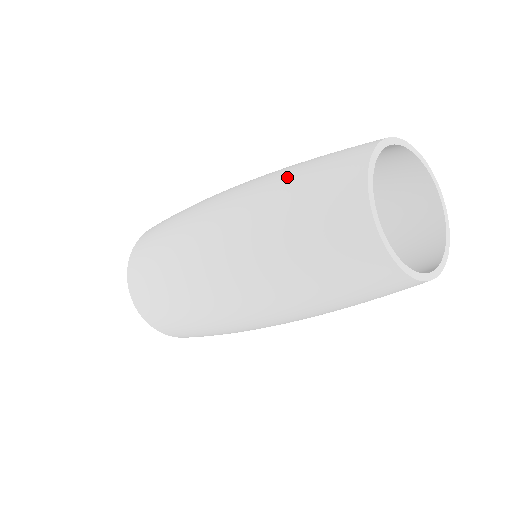
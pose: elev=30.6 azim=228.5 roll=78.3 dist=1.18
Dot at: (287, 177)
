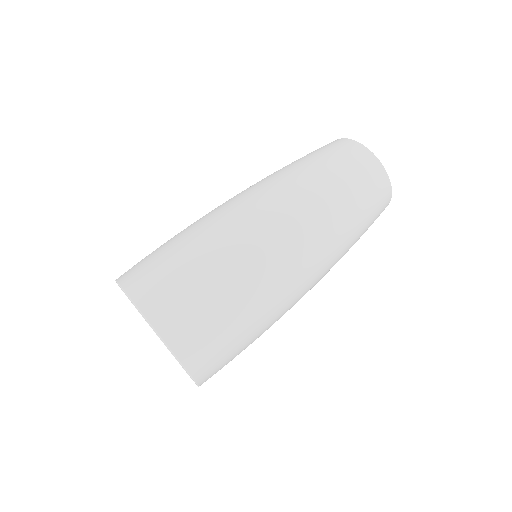
Dot at: occluded
